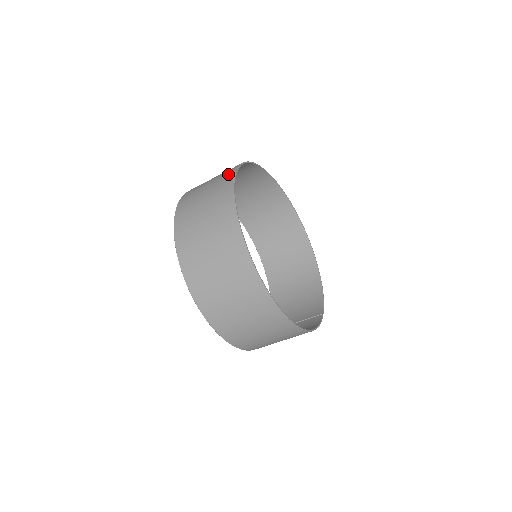
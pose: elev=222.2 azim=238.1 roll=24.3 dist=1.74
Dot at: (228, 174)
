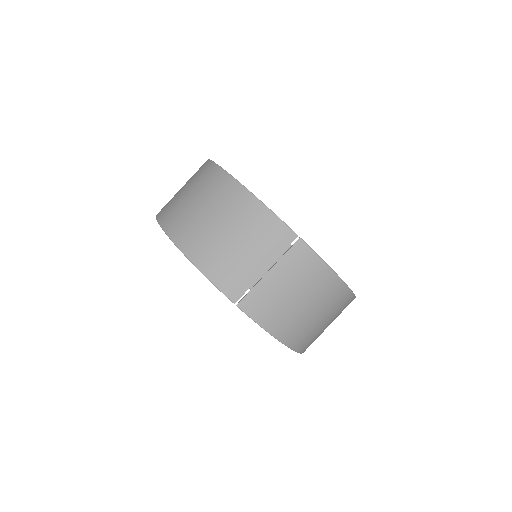
Dot at: occluded
